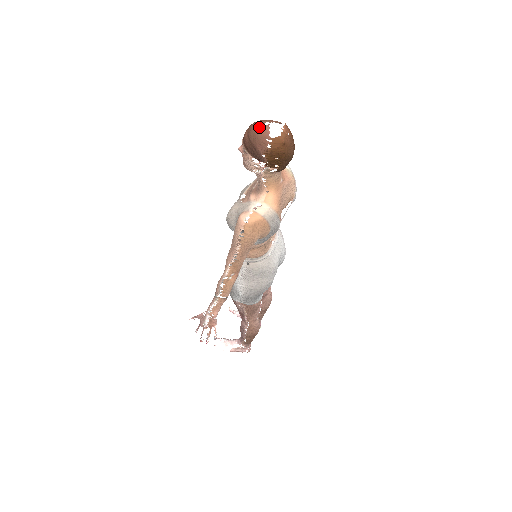
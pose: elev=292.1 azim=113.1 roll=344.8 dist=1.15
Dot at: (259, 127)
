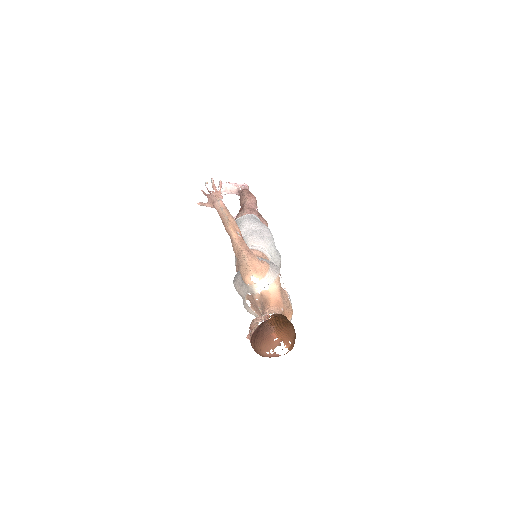
Dot at: (269, 356)
